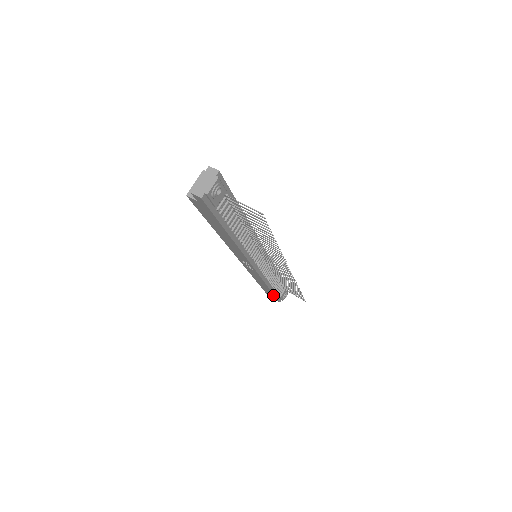
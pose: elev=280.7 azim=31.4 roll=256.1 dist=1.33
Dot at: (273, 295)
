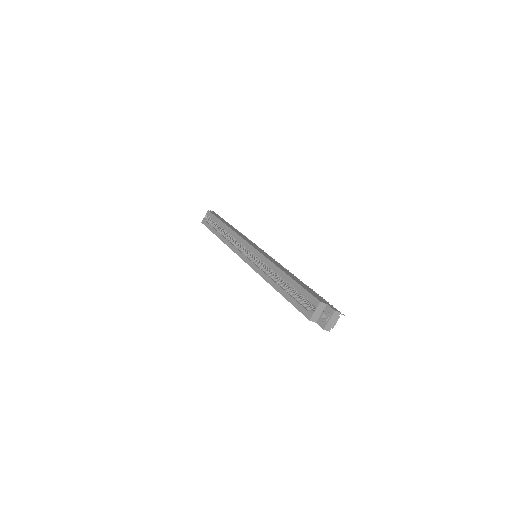
Dot at: occluded
